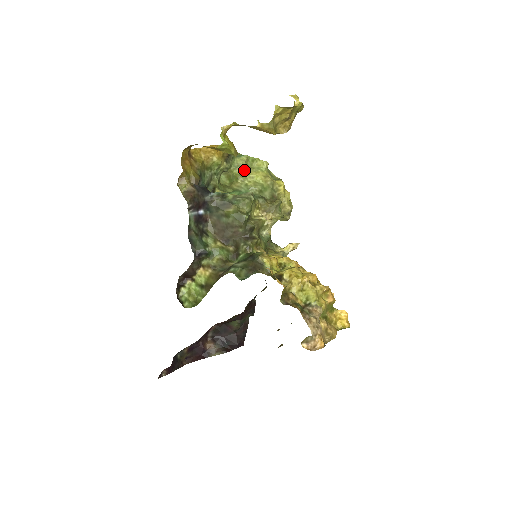
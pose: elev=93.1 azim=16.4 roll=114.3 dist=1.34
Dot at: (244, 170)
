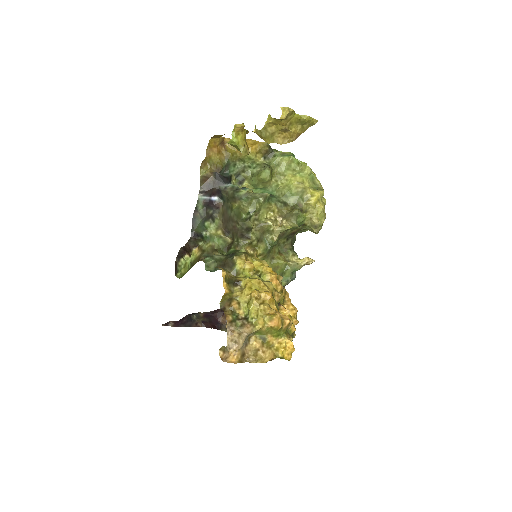
Dot at: (282, 170)
